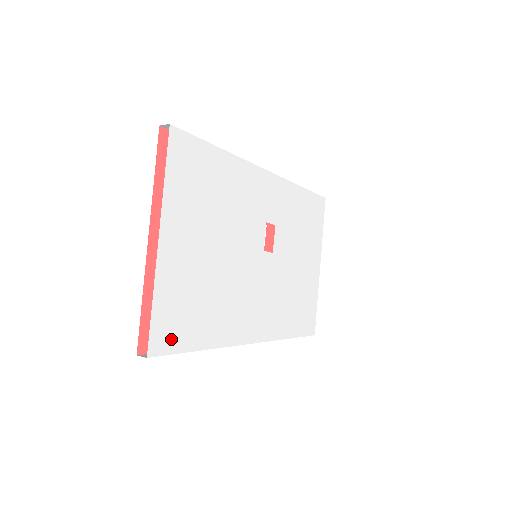
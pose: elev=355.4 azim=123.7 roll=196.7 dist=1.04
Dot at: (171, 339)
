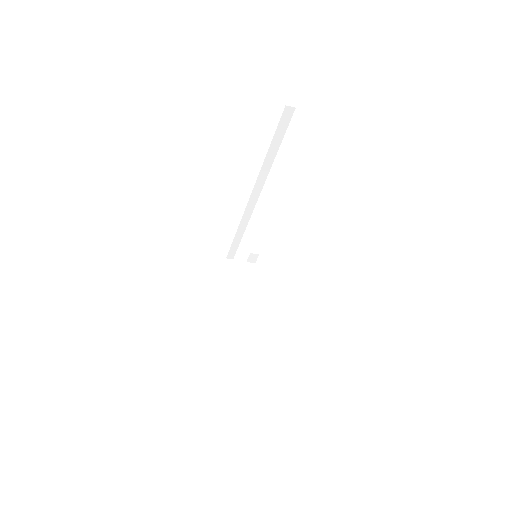
Dot at: occluded
